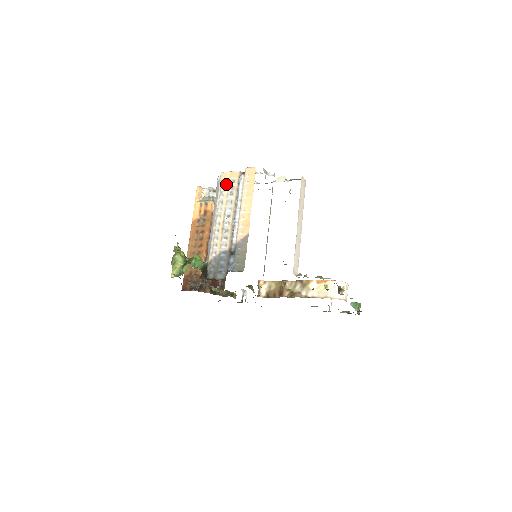
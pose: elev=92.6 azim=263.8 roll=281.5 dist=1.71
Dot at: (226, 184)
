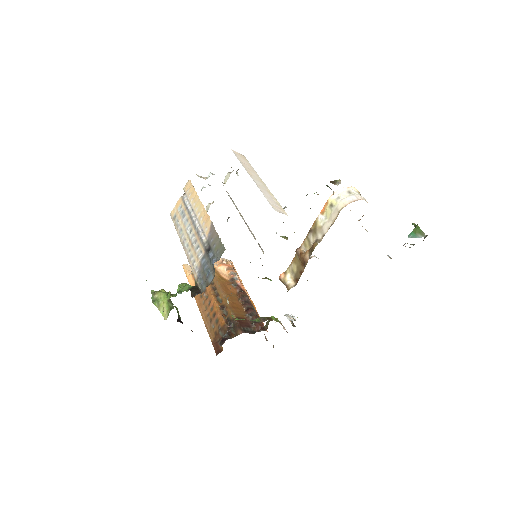
Dot at: (177, 216)
